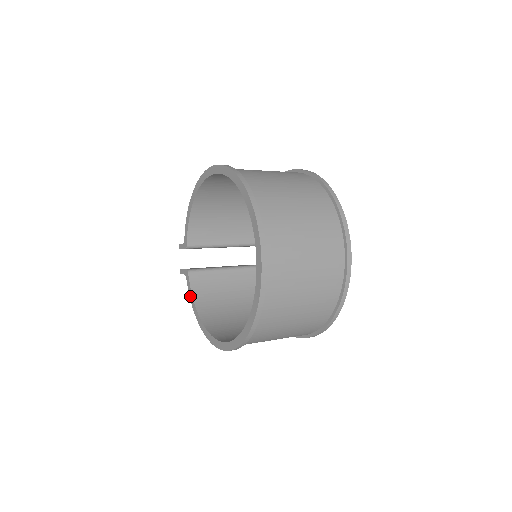
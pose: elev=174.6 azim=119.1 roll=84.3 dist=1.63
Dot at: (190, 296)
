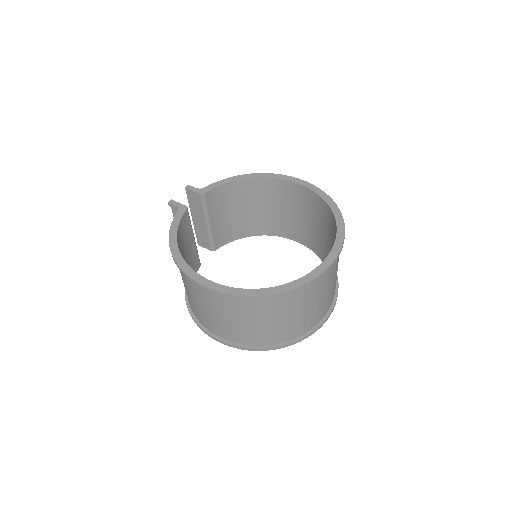
Dot at: (174, 224)
